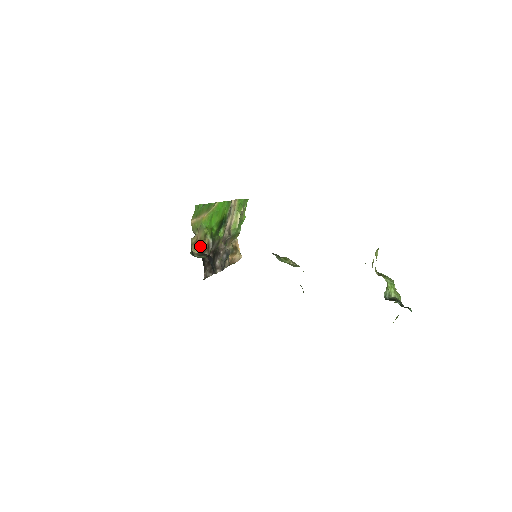
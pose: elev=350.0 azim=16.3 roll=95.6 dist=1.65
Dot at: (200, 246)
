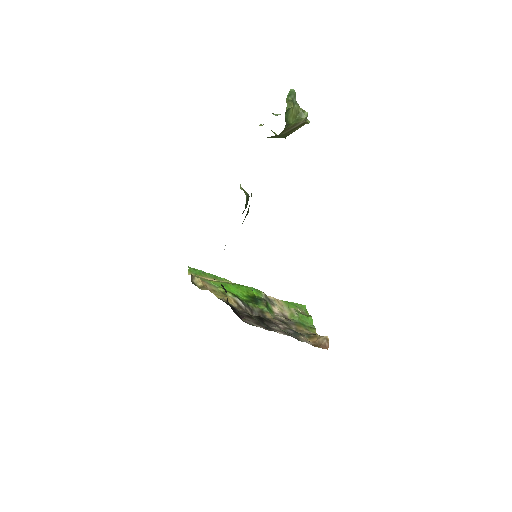
Dot at: (219, 297)
